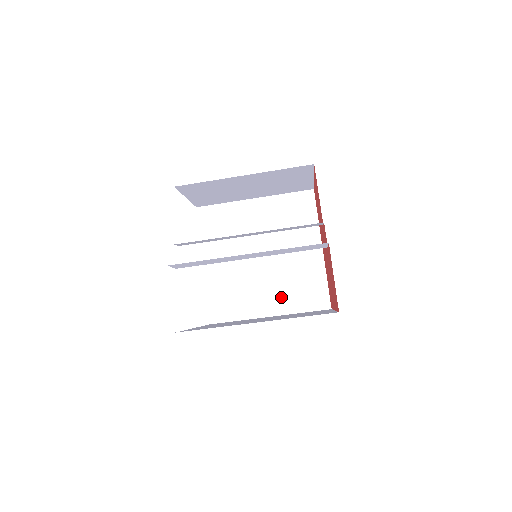
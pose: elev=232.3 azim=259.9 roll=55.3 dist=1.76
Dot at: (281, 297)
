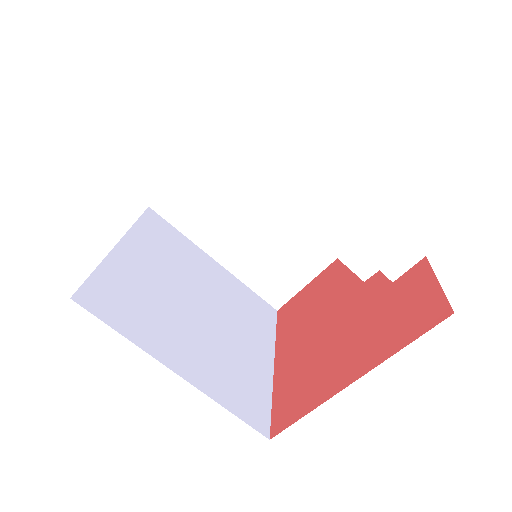
Dot at: (206, 366)
